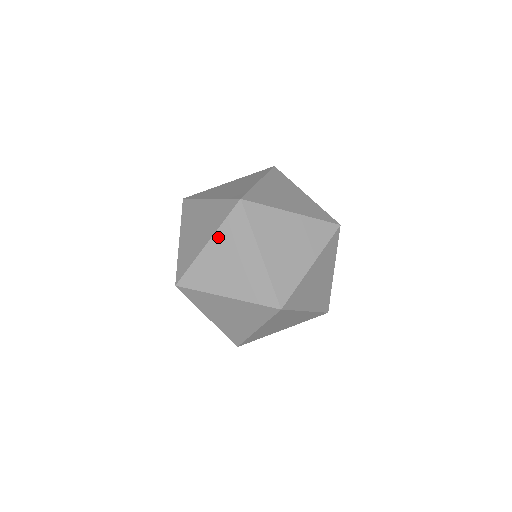
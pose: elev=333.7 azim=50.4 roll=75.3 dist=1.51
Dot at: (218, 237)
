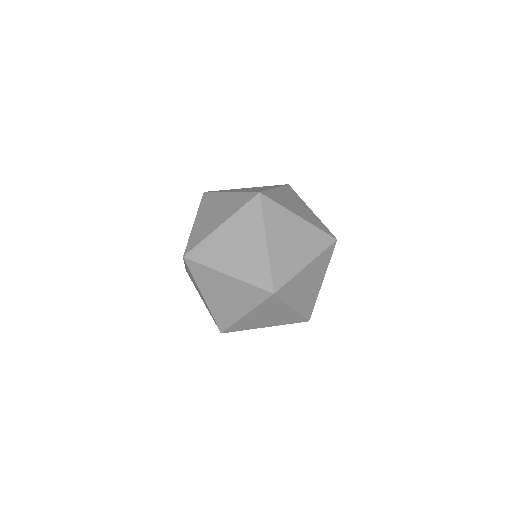
Dot at: (232, 221)
